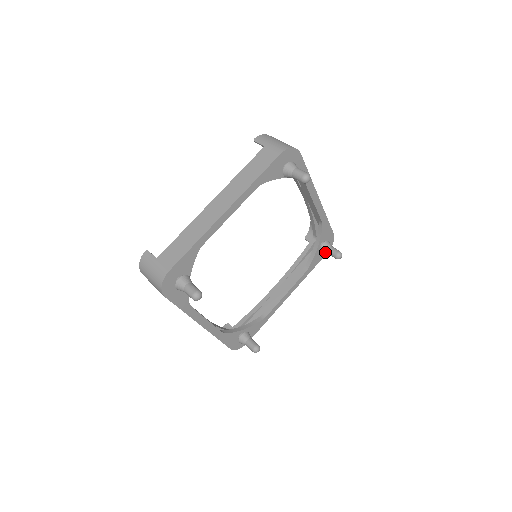
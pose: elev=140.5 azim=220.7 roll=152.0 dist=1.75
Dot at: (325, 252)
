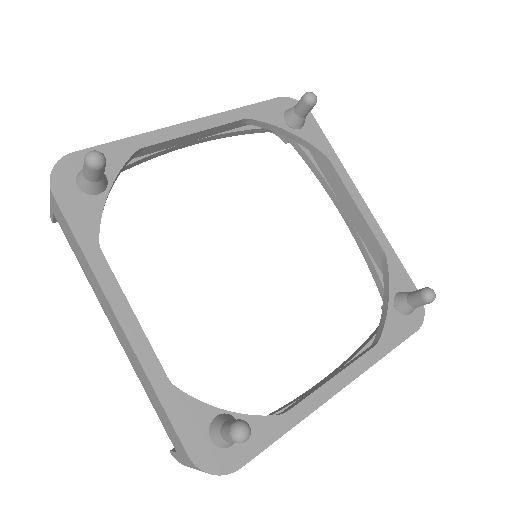
Dot at: (403, 304)
